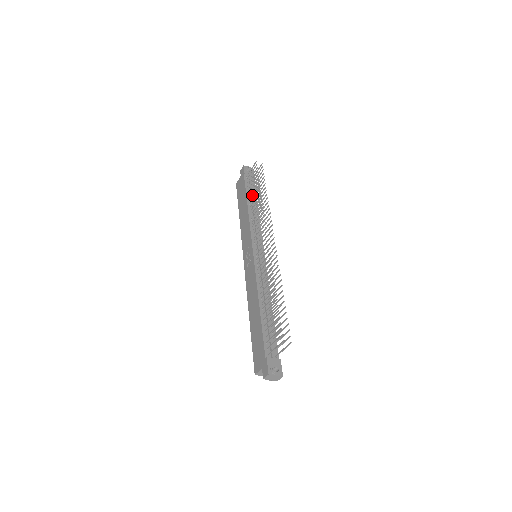
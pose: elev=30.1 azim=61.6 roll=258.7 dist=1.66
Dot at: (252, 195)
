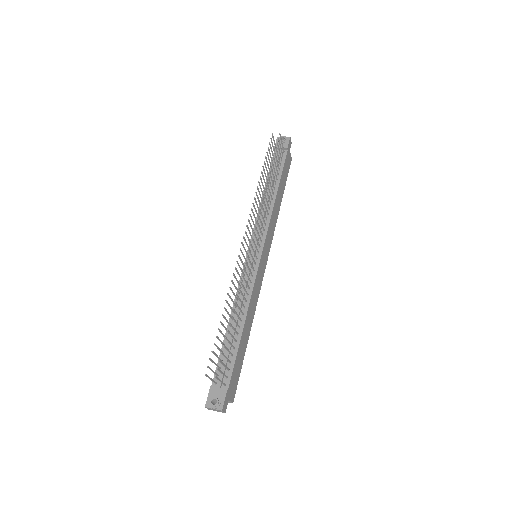
Dot at: (266, 178)
